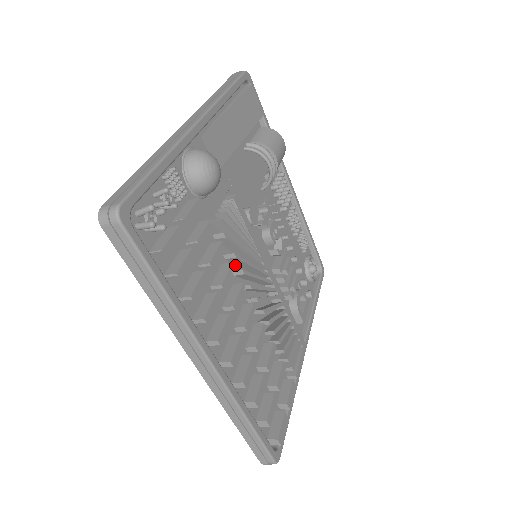
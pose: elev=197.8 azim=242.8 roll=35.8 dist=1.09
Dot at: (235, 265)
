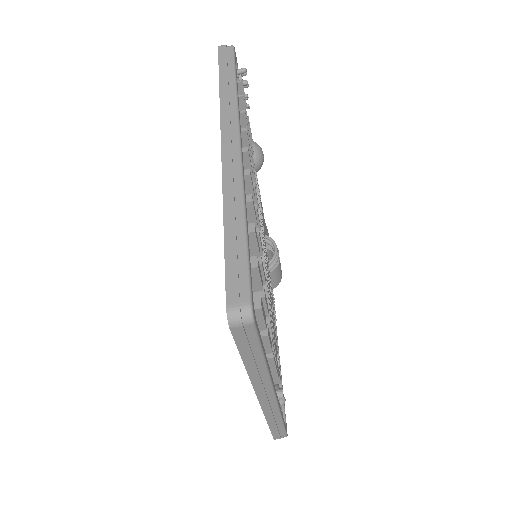
Dot at: occluded
